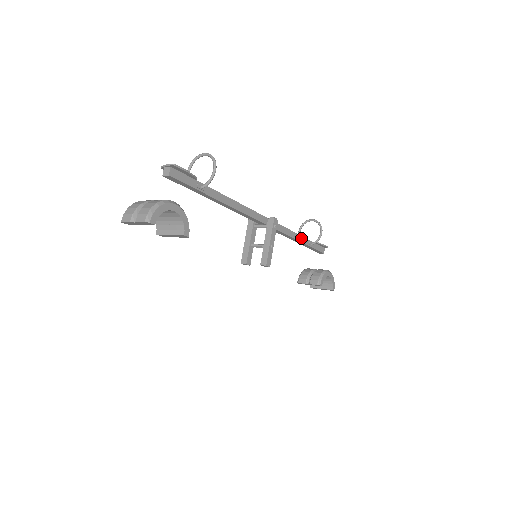
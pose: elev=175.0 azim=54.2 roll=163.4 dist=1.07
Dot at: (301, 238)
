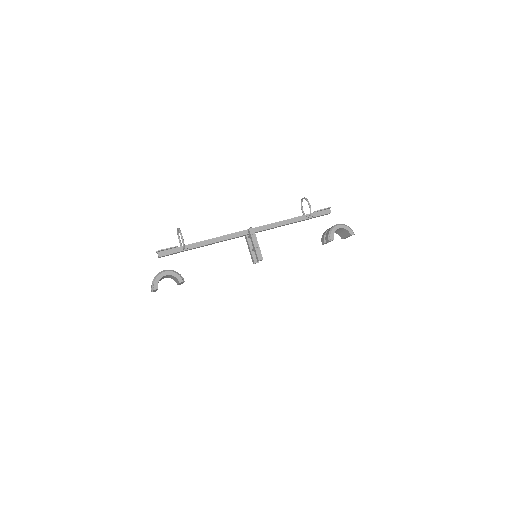
Dot at: (295, 219)
